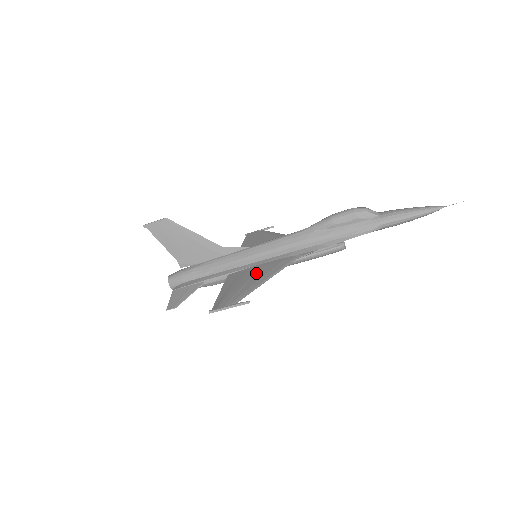
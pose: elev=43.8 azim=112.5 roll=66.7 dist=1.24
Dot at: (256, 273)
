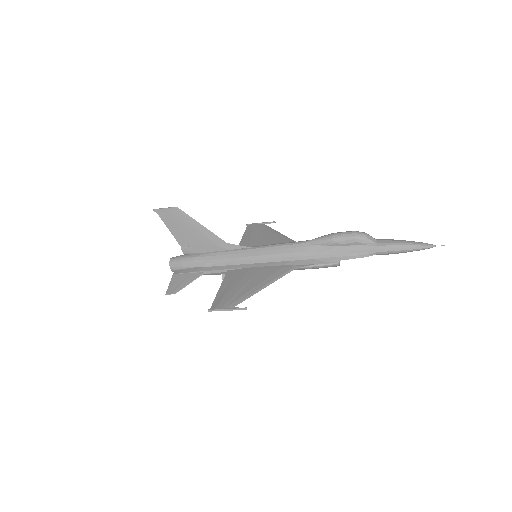
Dot at: (255, 276)
